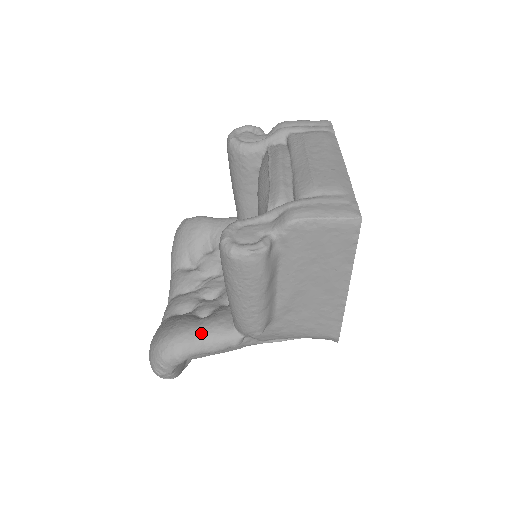
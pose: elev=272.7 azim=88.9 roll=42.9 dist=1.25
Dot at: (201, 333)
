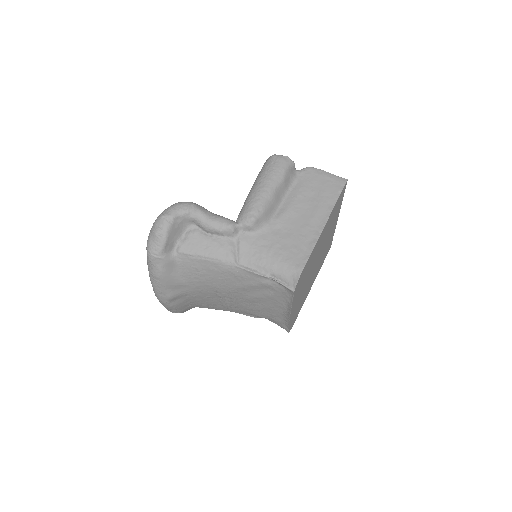
Dot at: occluded
